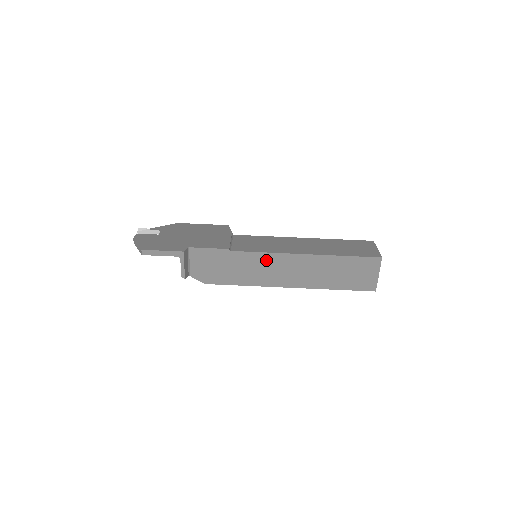
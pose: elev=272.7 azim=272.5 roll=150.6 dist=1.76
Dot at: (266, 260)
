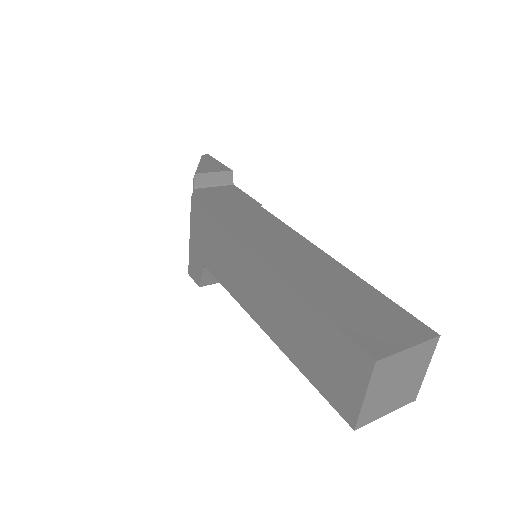
Dot at: (279, 229)
